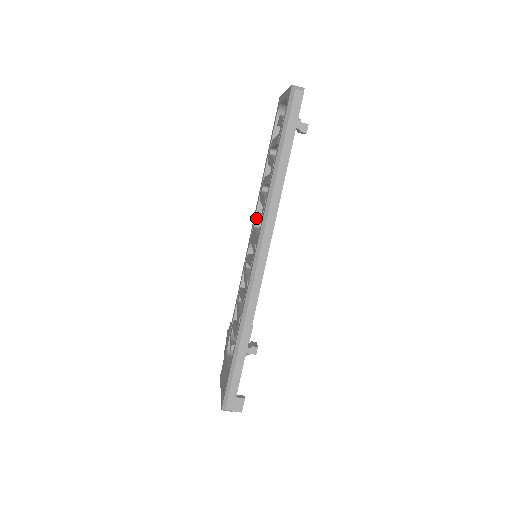
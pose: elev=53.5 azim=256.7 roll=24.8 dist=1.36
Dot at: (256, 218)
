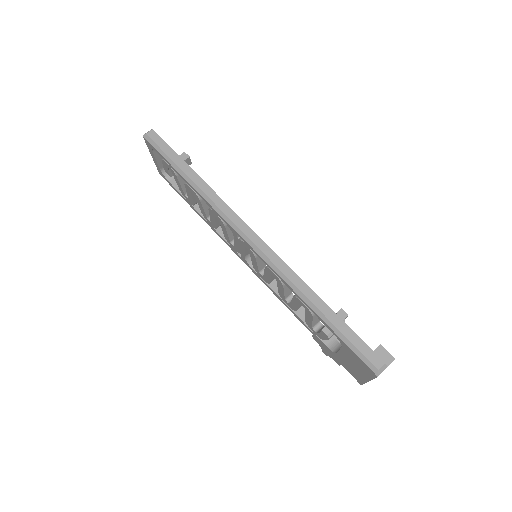
Dot at: (227, 239)
